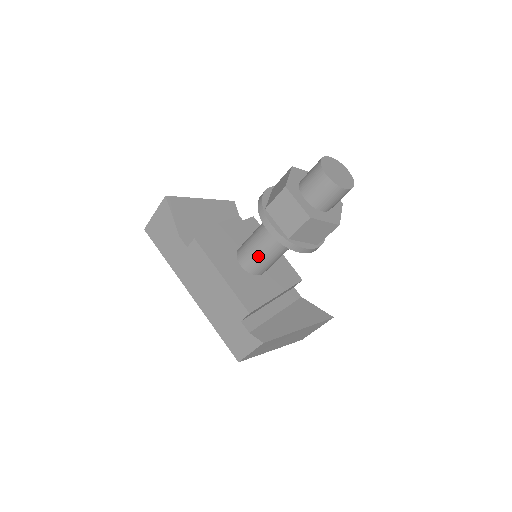
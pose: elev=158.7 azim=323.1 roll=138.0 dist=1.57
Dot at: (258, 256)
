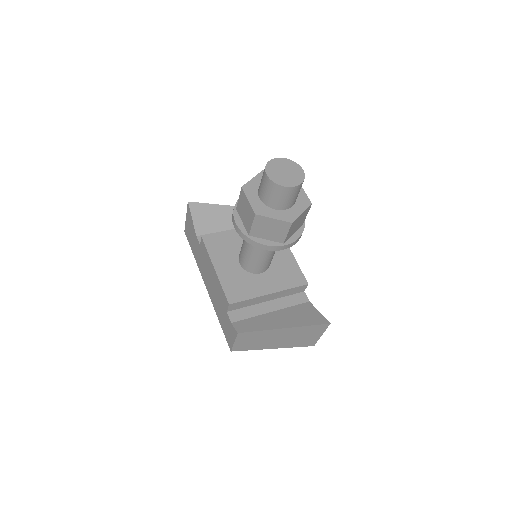
Dot at: (246, 254)
